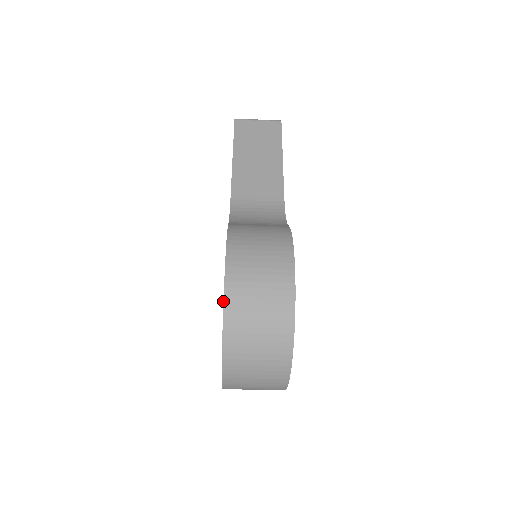
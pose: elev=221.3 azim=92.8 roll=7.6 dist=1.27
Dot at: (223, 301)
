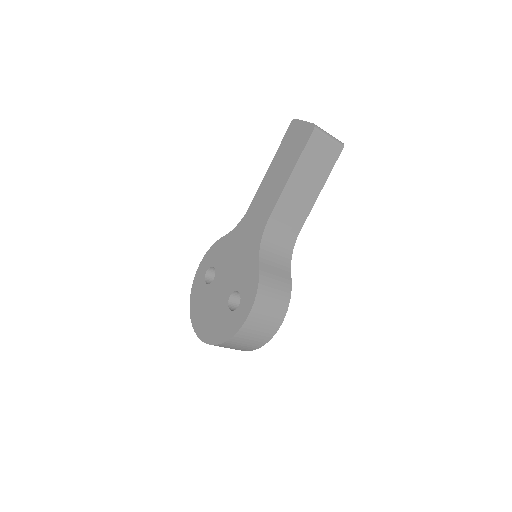
Dot at: (234, 336)
